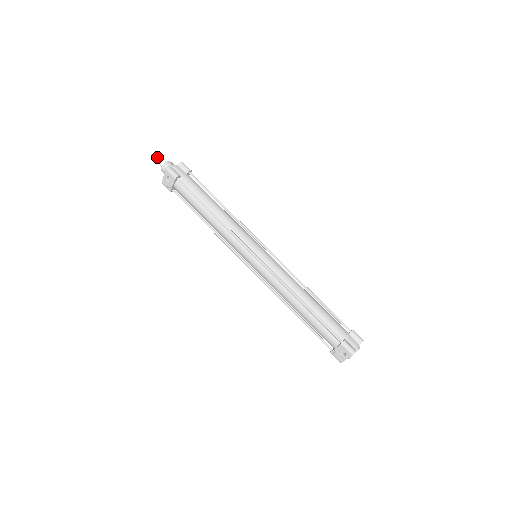
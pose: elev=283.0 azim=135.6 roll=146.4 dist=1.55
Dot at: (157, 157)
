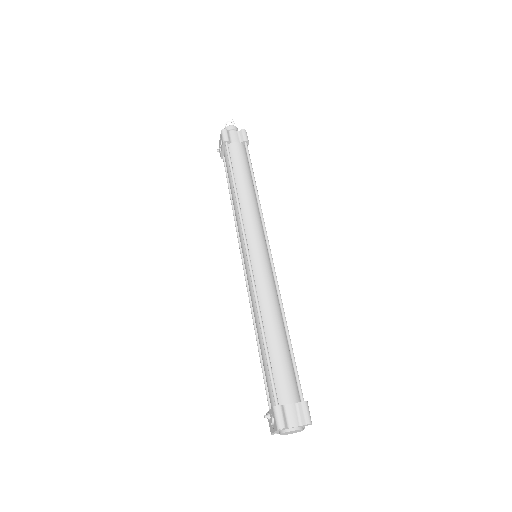
Dot at: (226, 119)
